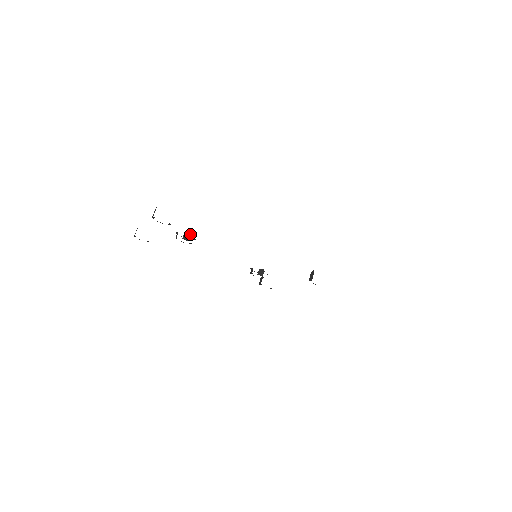
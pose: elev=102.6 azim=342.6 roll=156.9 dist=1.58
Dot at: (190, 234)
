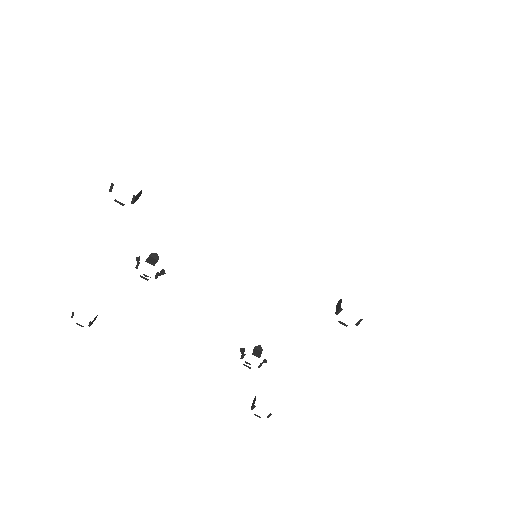
Dot at: (158, 256)
